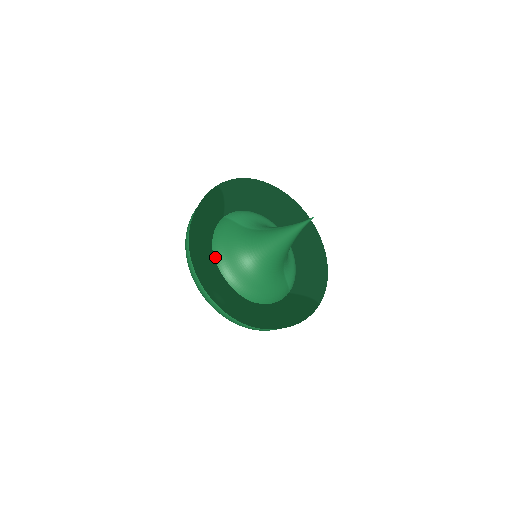
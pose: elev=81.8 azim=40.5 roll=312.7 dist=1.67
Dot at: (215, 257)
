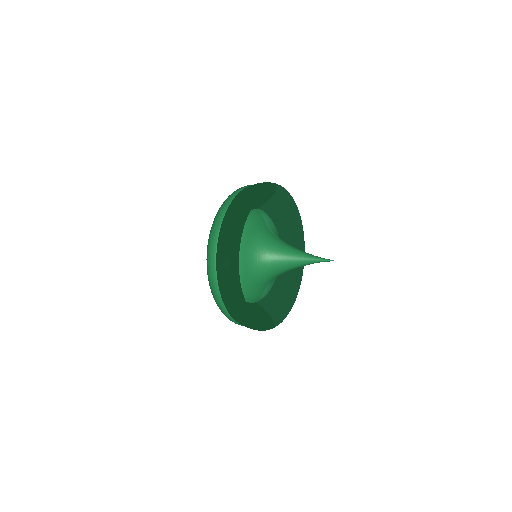
Dot at: occluded
